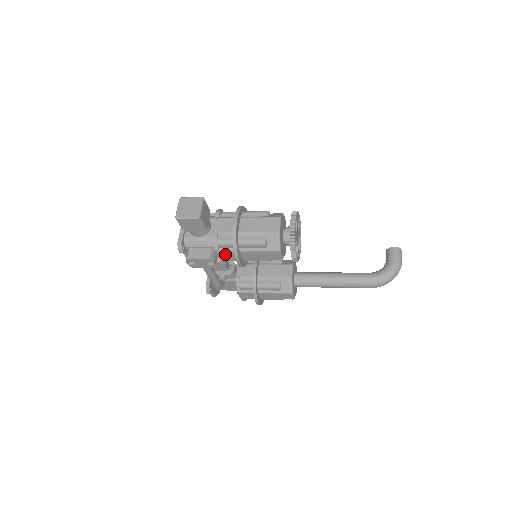
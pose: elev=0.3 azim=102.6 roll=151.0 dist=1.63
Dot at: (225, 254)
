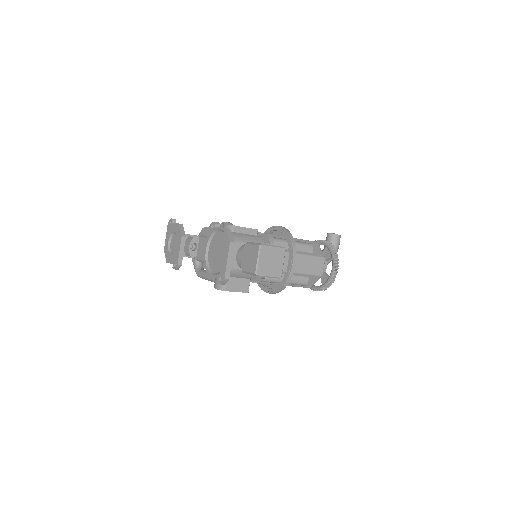
Dot at: occluded
